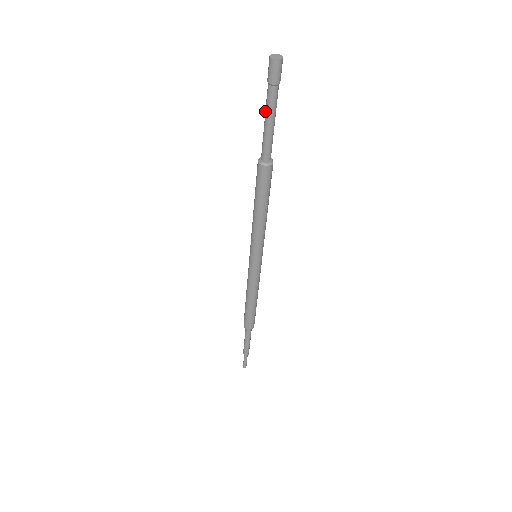
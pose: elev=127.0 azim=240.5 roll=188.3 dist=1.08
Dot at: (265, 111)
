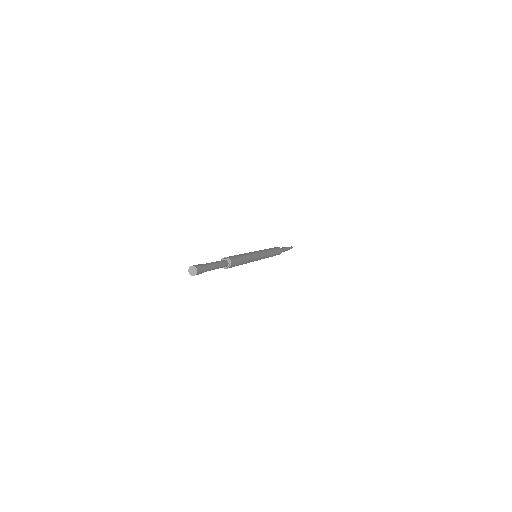
Dot at: occluded
